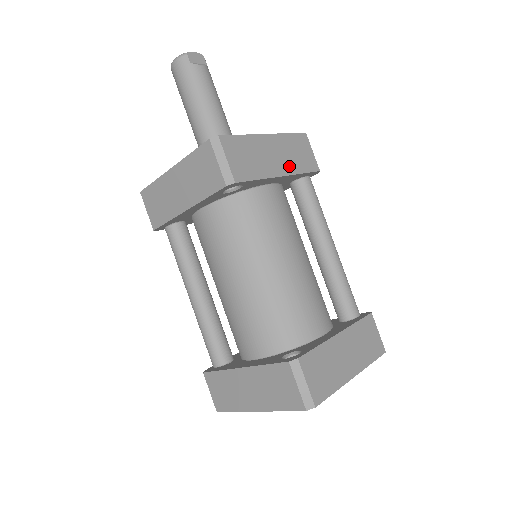
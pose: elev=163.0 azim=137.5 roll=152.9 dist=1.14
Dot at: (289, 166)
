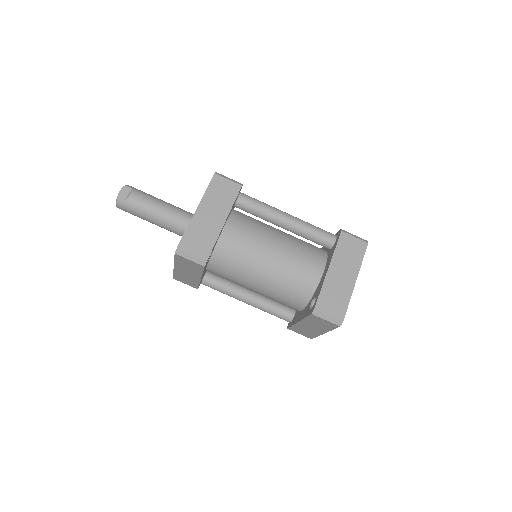
Dot at: (223, 210)
